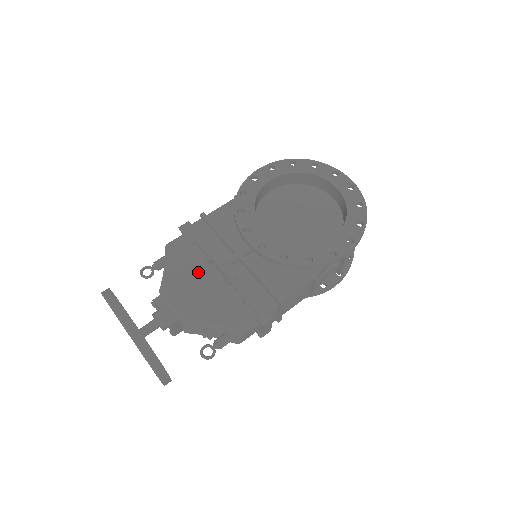
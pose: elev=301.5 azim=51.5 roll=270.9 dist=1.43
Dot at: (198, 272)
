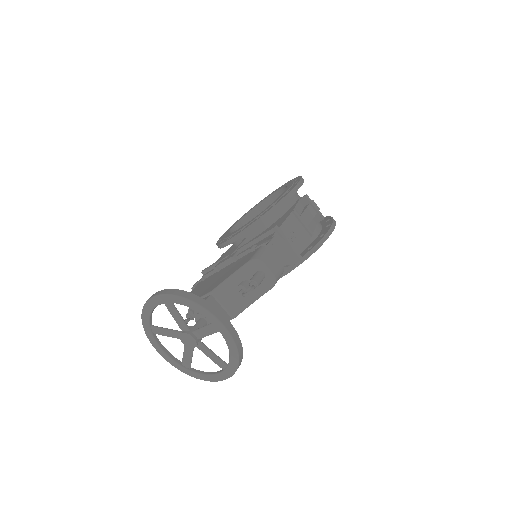
Dot at: (213, 278)
